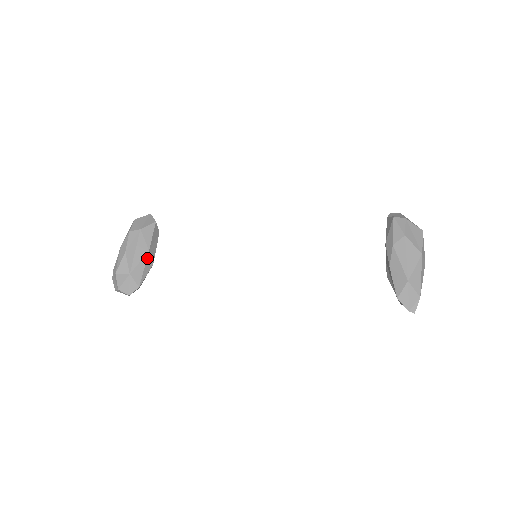
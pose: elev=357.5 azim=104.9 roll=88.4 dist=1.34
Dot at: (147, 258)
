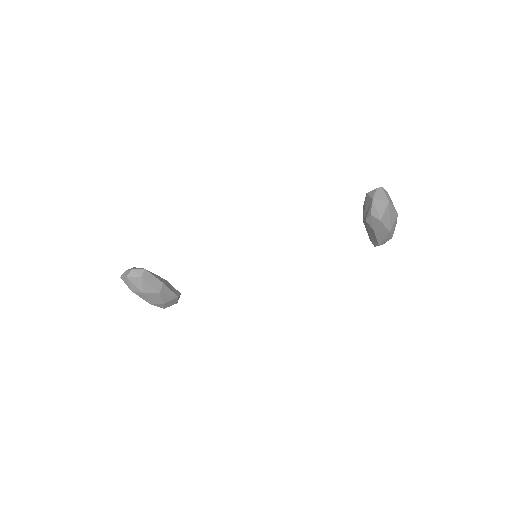
Dot at: (162, 278)
